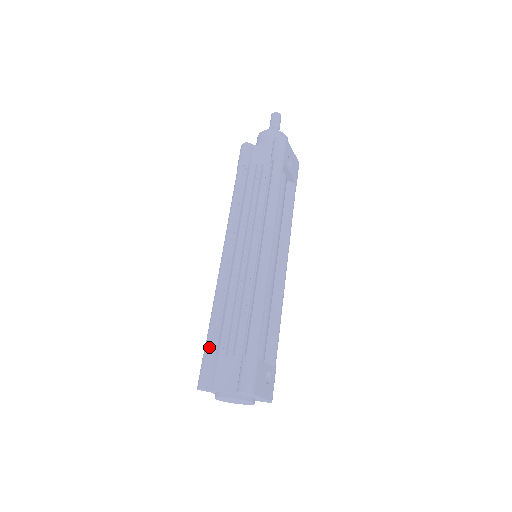
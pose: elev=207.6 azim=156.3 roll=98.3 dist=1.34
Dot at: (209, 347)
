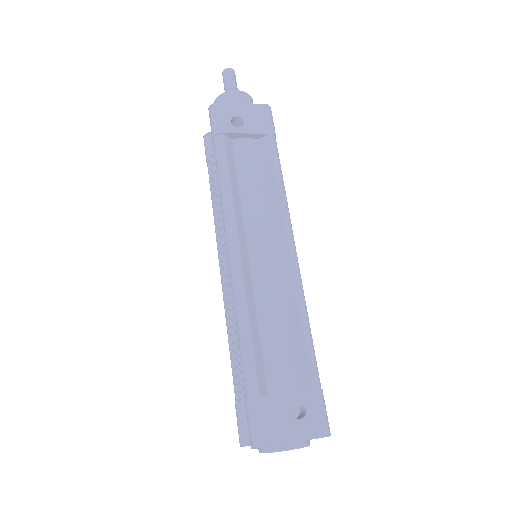
Dot at: occluded
